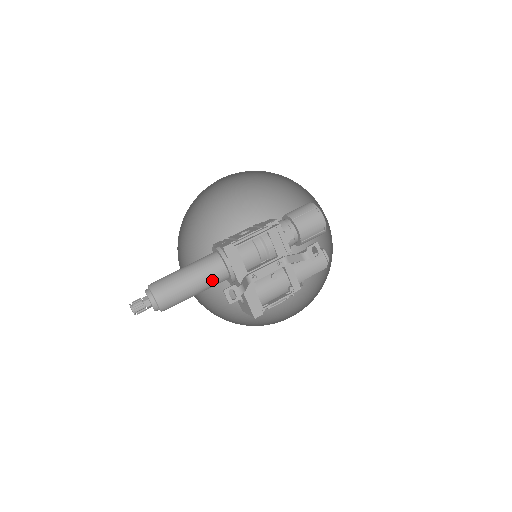
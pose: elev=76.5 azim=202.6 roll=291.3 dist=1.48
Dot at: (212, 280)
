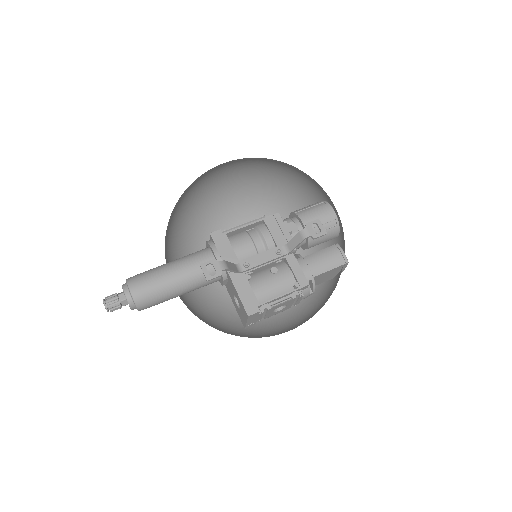
Dot at: (197, 271)
